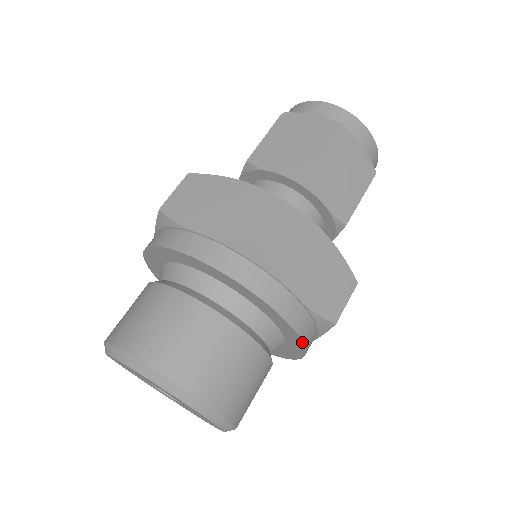
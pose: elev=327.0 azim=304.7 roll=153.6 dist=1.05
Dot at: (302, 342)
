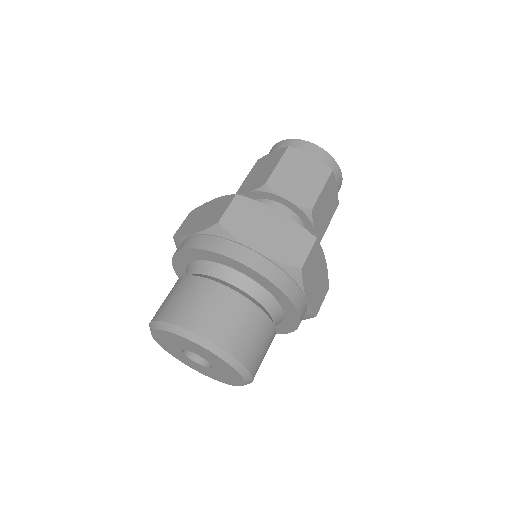
Dot at: (297, 328)
